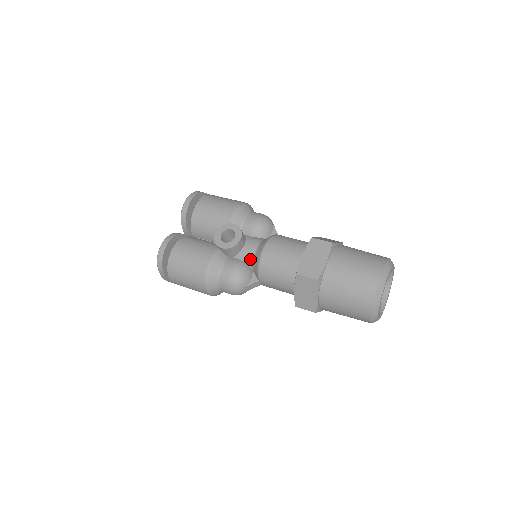
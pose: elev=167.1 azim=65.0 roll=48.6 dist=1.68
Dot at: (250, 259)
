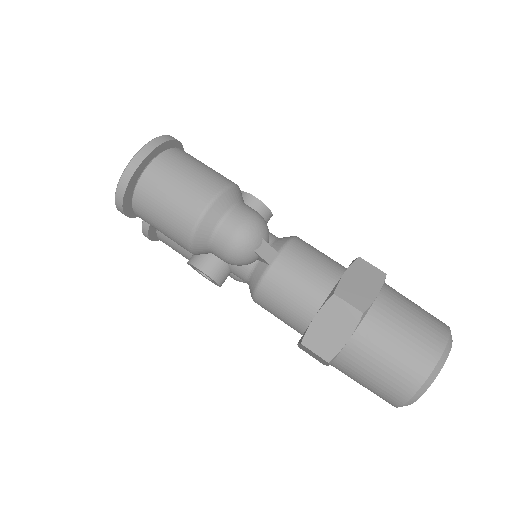
Dot at: occluded
